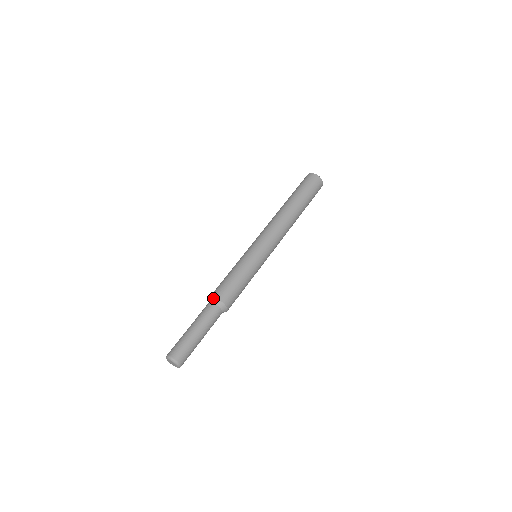
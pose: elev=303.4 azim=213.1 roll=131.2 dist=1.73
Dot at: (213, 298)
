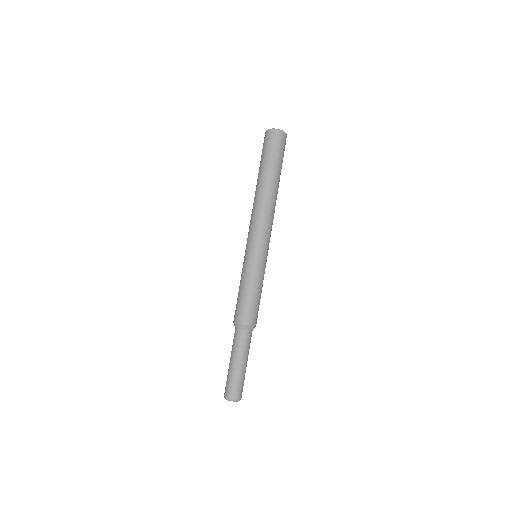
Dot at: (243, 326)
